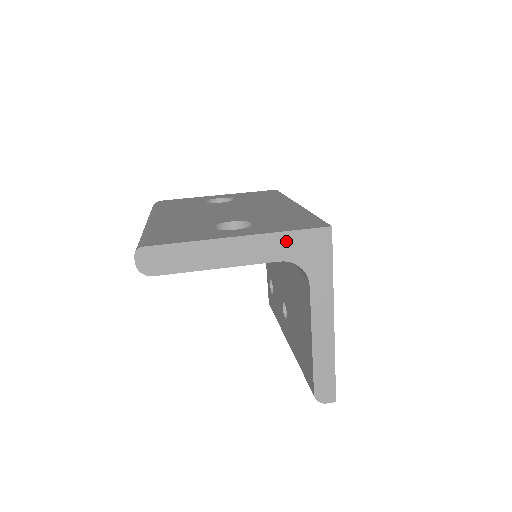
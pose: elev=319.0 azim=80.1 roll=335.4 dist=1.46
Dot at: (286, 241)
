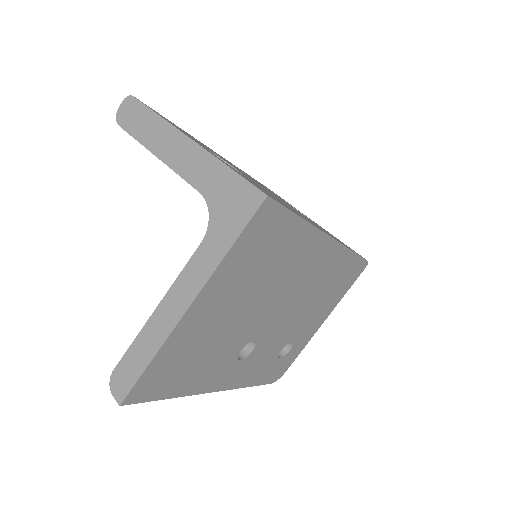
Dot at: (219, 176)
